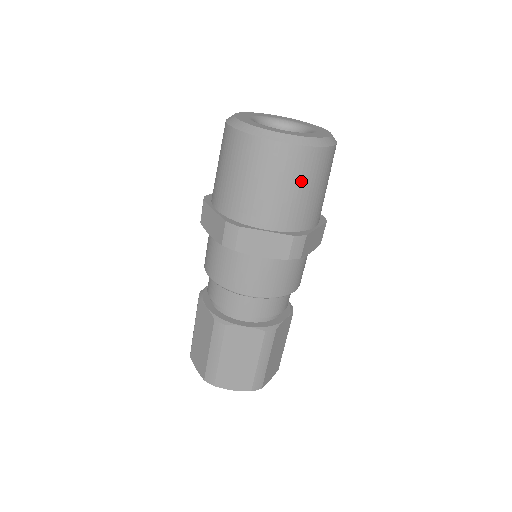
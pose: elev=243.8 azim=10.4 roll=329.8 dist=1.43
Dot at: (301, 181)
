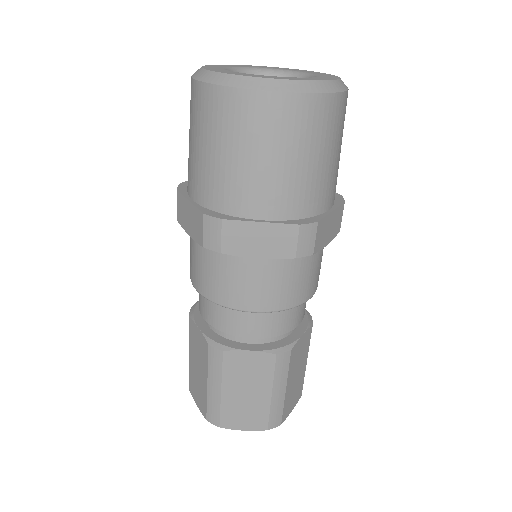
Dot at: occluded
